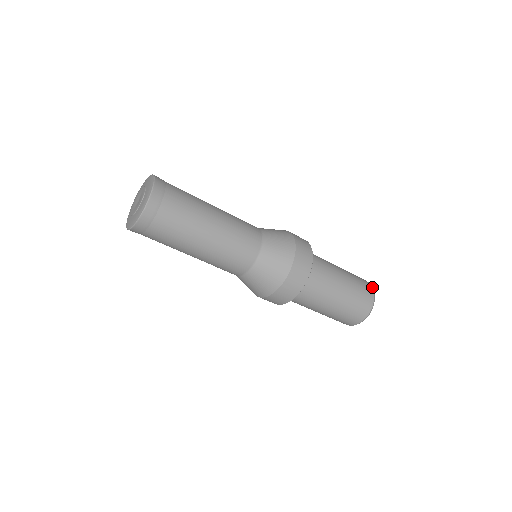
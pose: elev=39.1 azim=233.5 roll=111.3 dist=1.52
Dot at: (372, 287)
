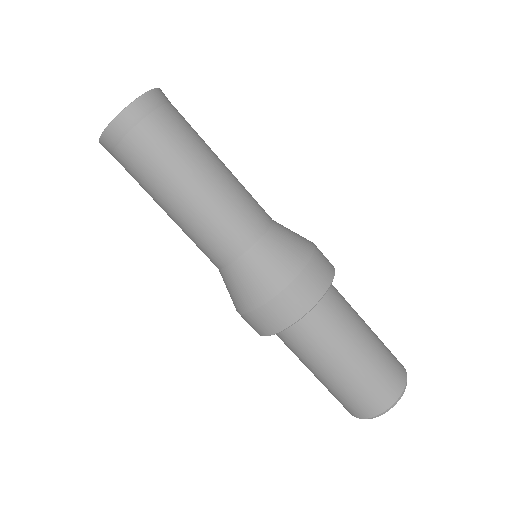
Dot at: (403, 366)
